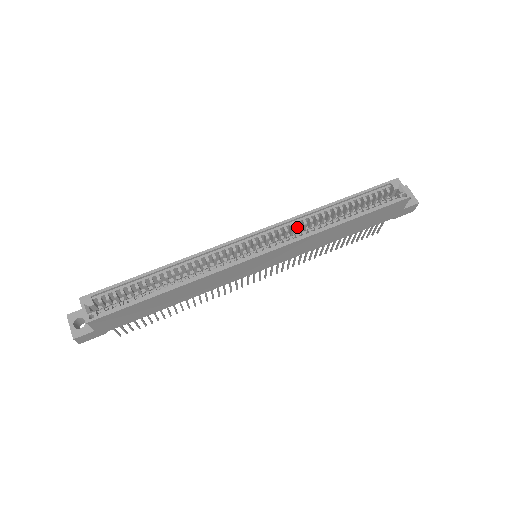
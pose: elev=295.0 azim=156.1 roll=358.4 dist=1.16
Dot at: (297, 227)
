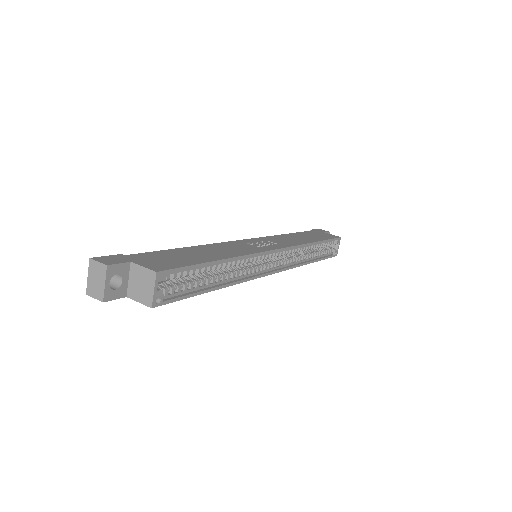
Dot at: (293, 251)
